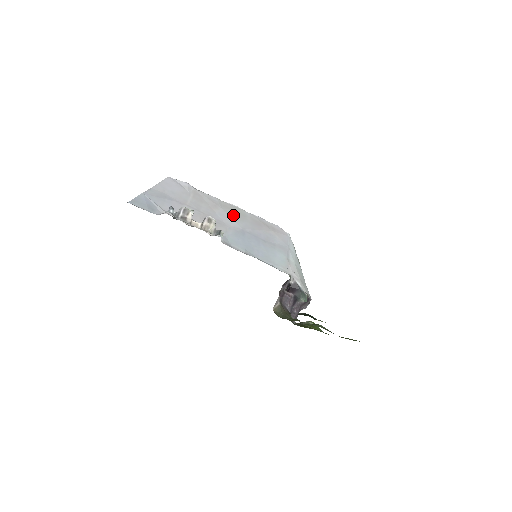
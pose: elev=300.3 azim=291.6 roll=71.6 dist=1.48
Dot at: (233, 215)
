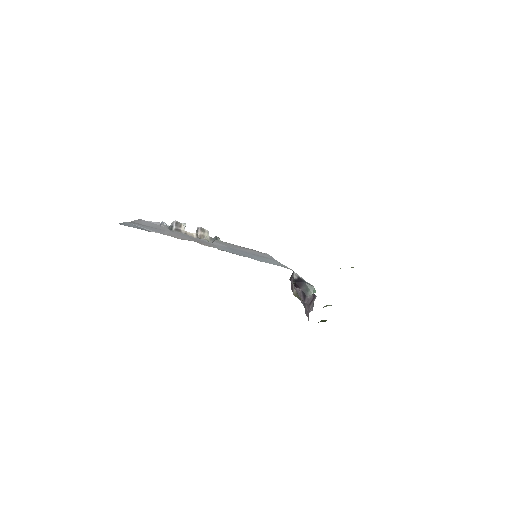
Dot at: (214, 241)
